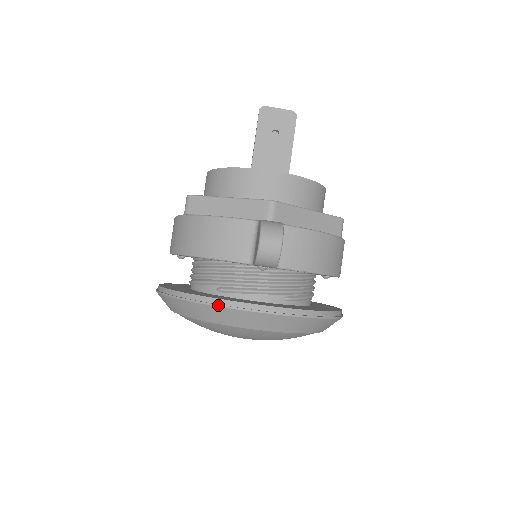
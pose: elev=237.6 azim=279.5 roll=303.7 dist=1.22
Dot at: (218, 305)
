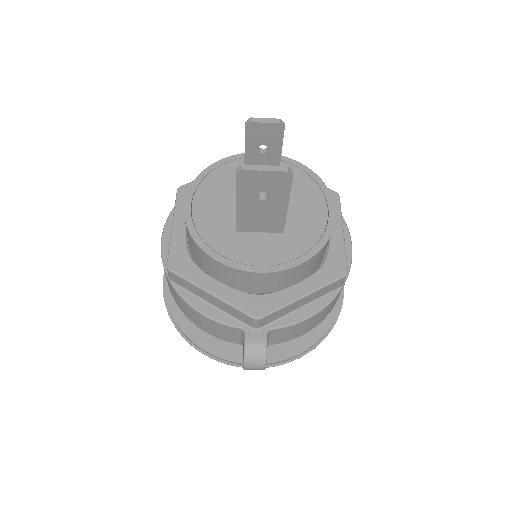
Dot at: occluded
